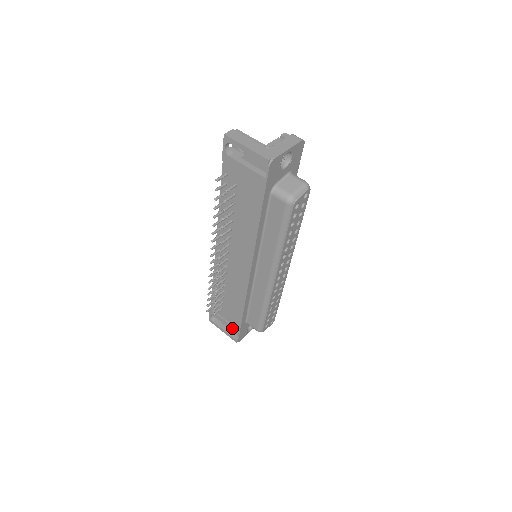
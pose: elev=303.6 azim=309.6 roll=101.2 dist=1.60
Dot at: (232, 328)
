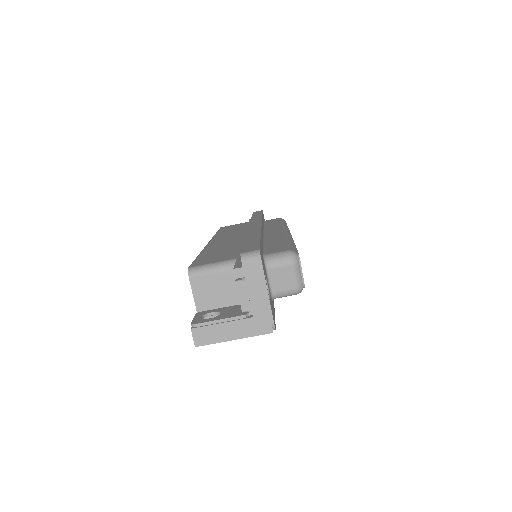
Dot at: occluded
